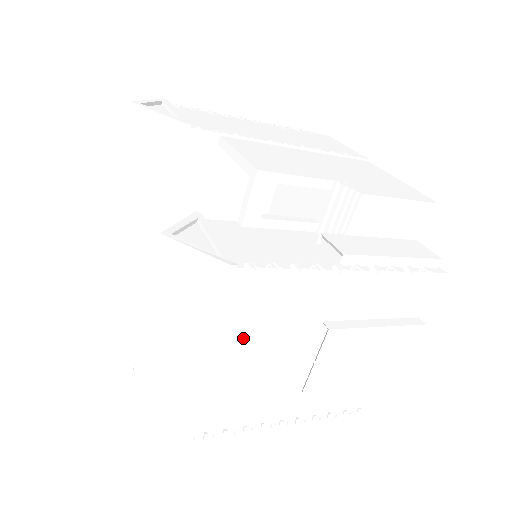
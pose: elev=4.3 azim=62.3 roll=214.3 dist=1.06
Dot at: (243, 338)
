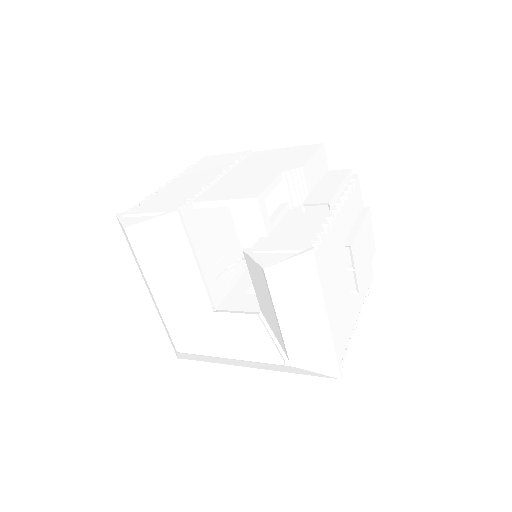
Dot at: (329, 287)
